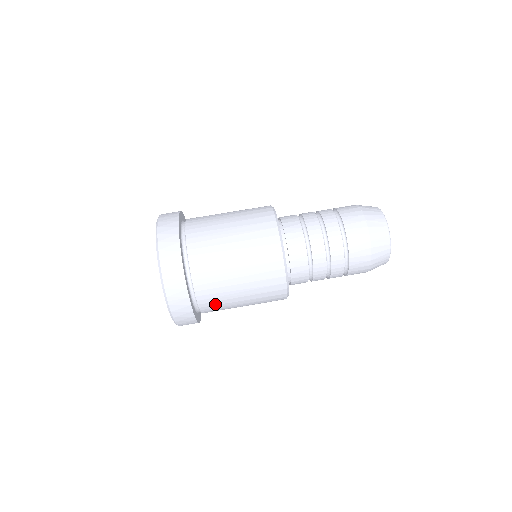
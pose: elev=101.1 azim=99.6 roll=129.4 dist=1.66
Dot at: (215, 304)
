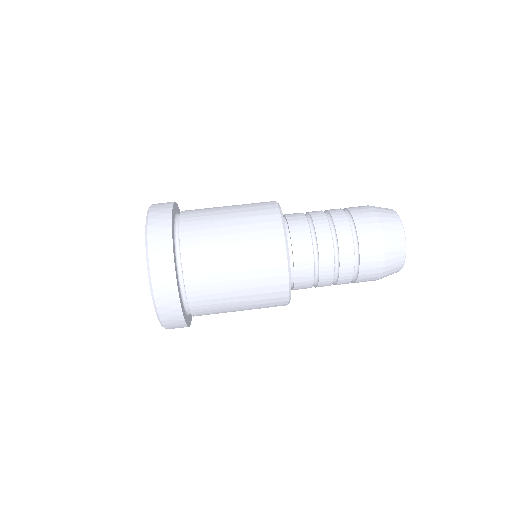
Dot at: (204, 282)
